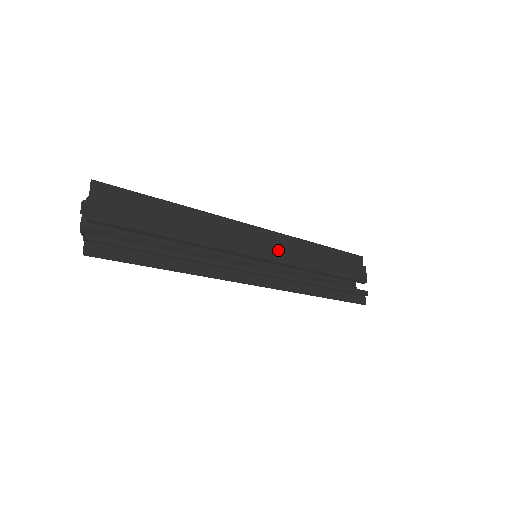
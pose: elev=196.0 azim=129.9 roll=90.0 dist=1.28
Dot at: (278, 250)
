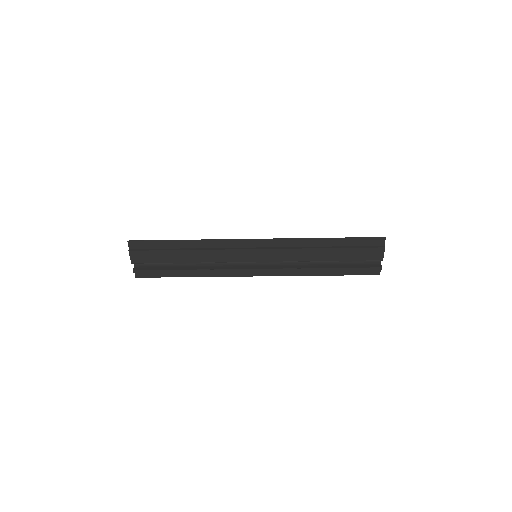
Dot at: (273, 254)
